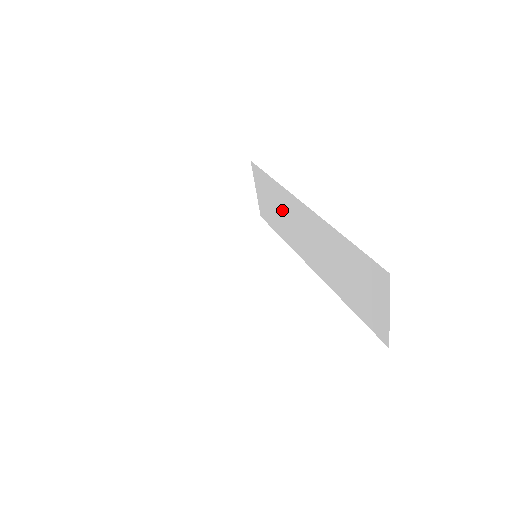
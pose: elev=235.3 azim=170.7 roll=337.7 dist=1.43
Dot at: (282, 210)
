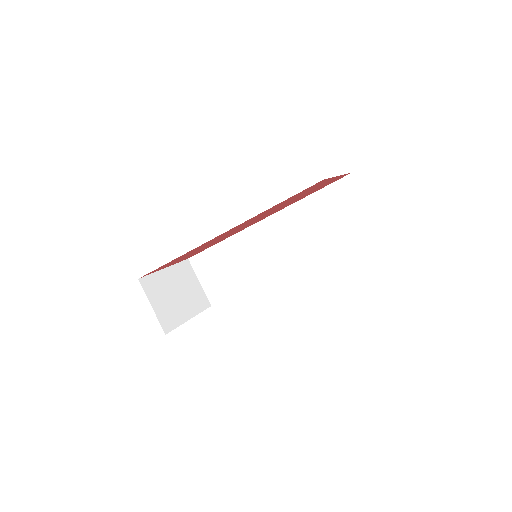
Dot at: (239, 258)
